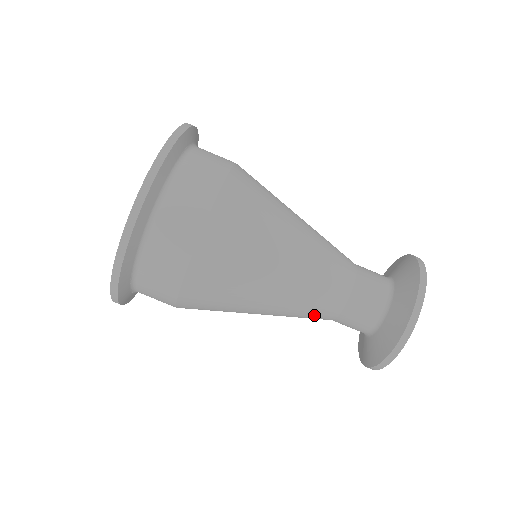
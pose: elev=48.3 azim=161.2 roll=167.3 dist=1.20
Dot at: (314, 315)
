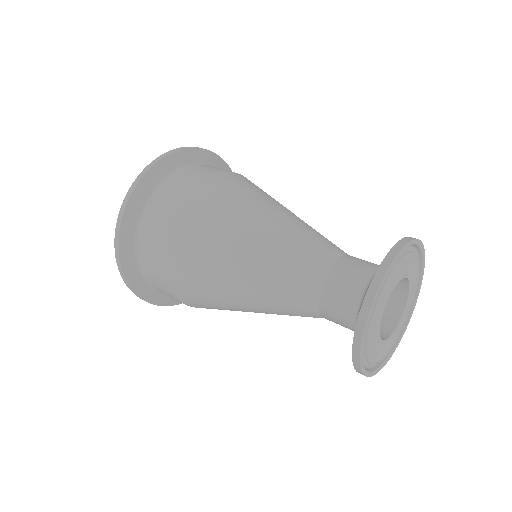
Dot at: (298, 314)
